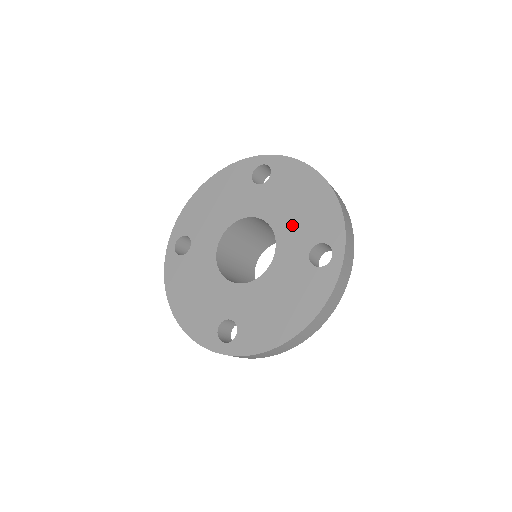
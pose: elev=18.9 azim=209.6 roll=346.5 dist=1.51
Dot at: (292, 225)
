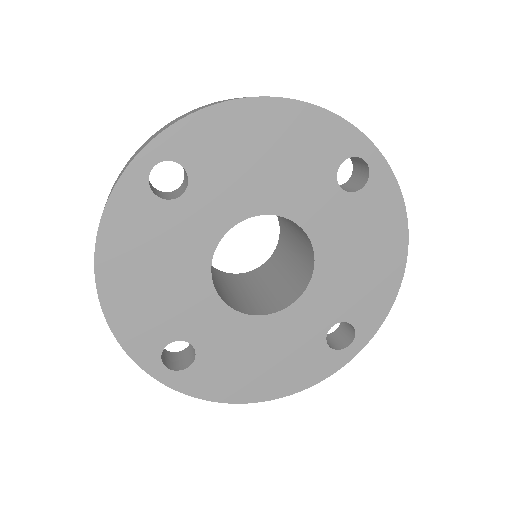
Dot at: (339, 281)
